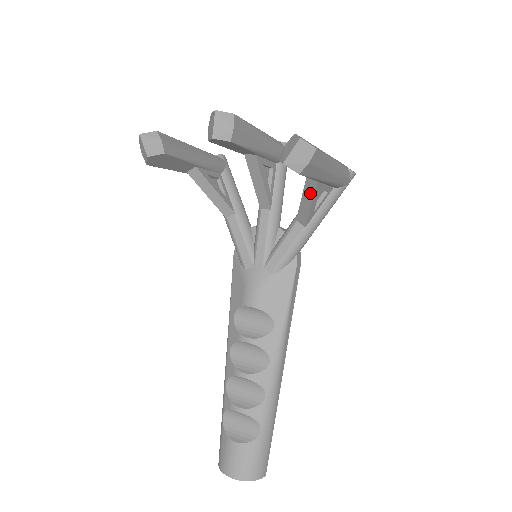
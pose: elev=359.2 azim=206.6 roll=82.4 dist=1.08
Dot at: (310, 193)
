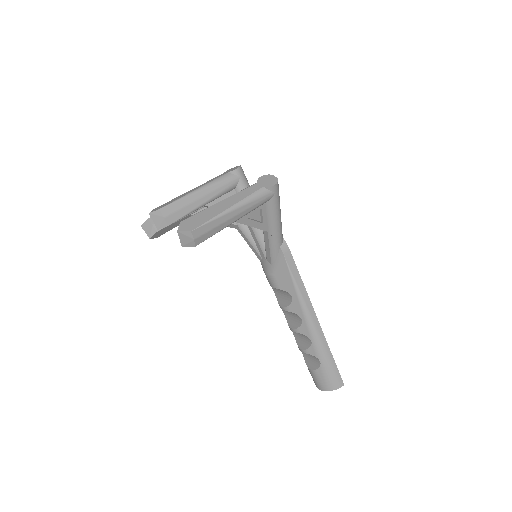
Dot at: (242, 223)
